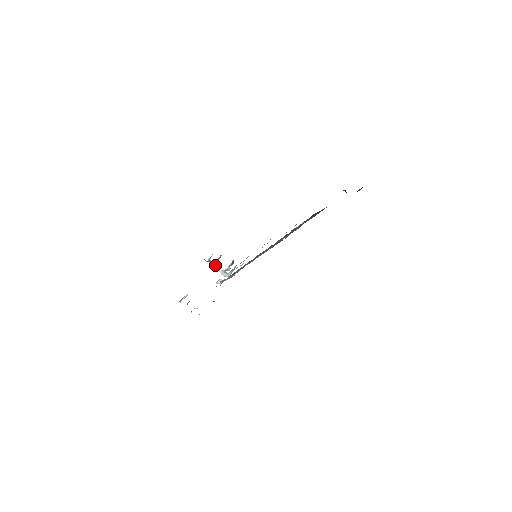
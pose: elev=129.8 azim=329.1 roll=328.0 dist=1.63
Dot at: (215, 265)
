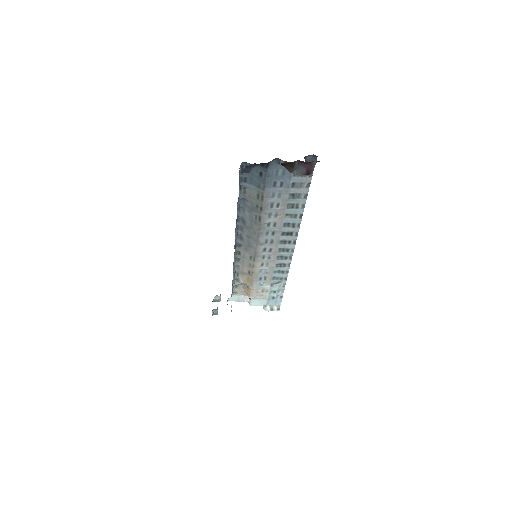
Dot at: occluded
